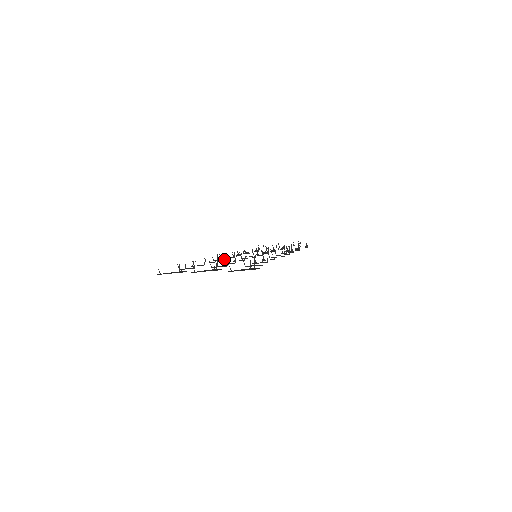
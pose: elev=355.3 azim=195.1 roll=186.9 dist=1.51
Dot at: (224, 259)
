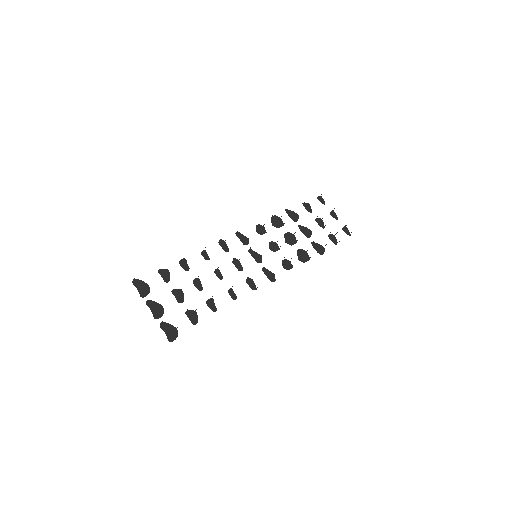
Dot at: (226, 248)
